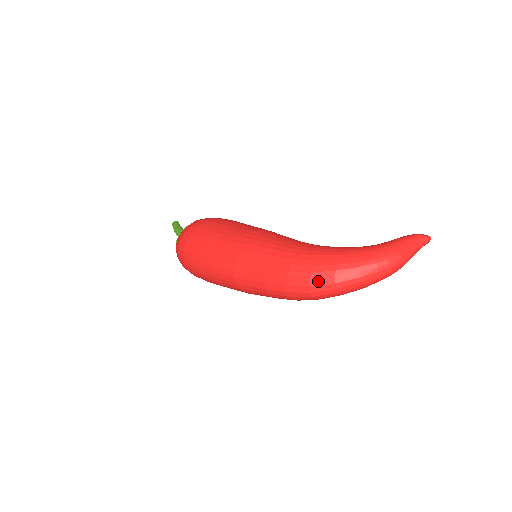
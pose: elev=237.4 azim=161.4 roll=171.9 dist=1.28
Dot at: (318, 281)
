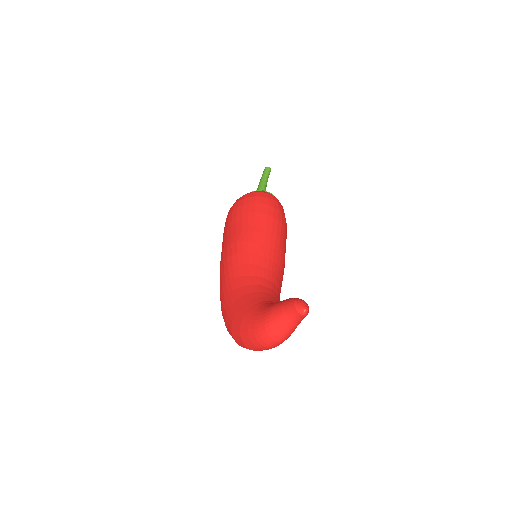
Dot at: occluded
